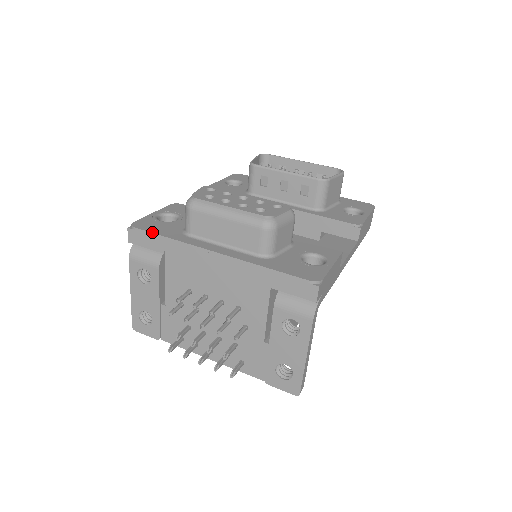
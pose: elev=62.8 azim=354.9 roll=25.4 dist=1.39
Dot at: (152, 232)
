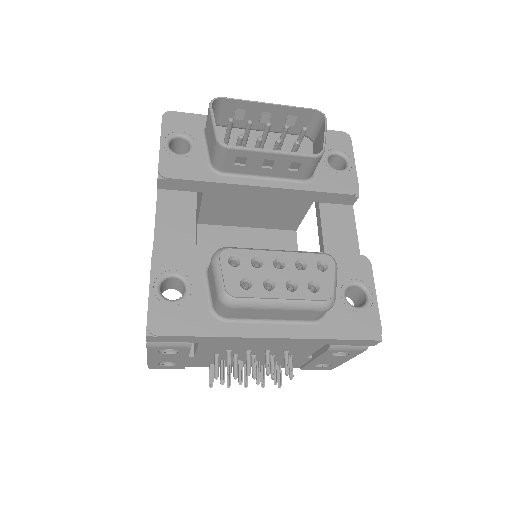
Dot at: (184, 335)
